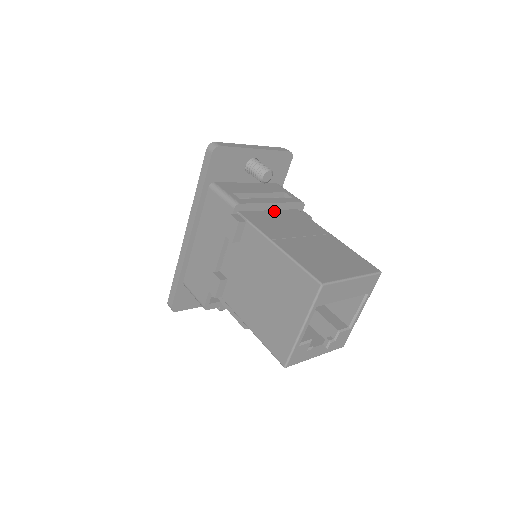
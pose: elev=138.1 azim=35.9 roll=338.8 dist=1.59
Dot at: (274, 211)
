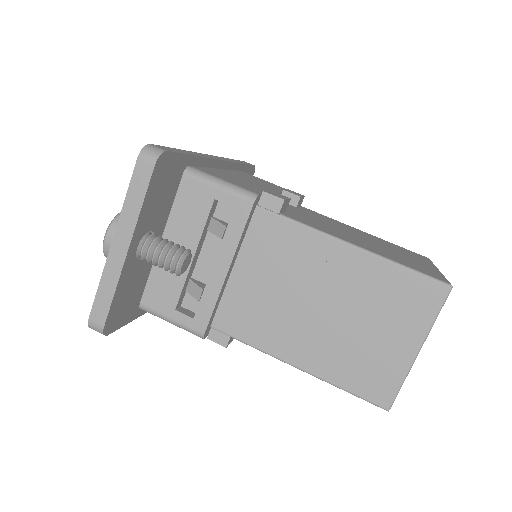
Dot at: (236, 263)
